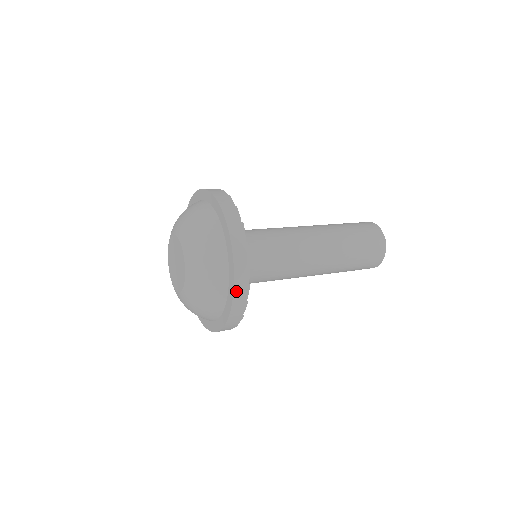
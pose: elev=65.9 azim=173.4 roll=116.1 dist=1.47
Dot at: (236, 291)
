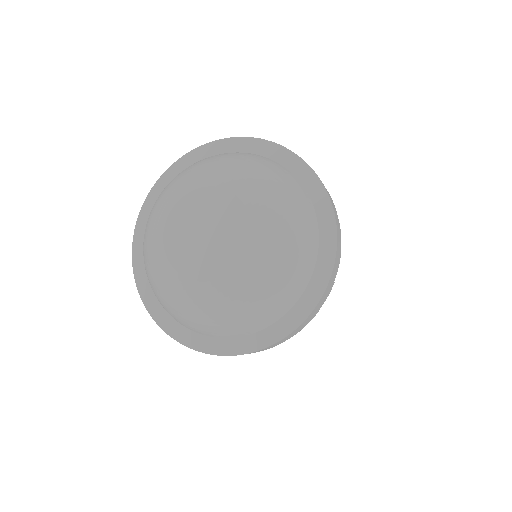
Dot at: (316, 174)
